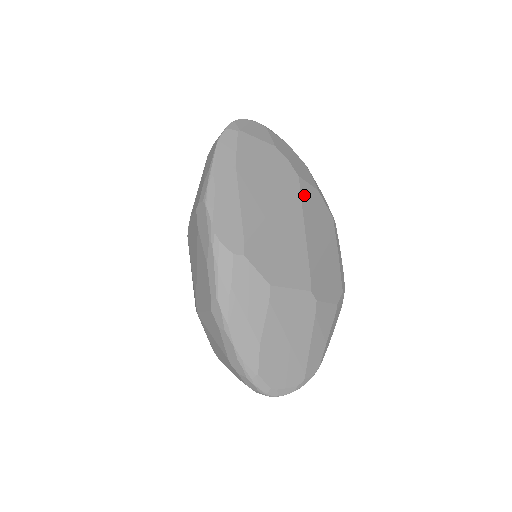
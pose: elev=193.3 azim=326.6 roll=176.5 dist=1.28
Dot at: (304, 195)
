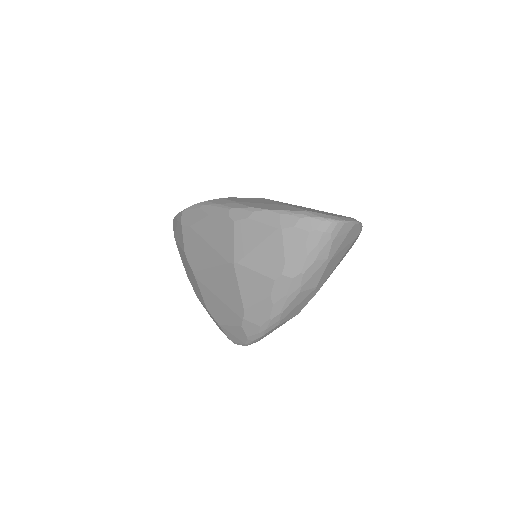
Dot at: occluded
